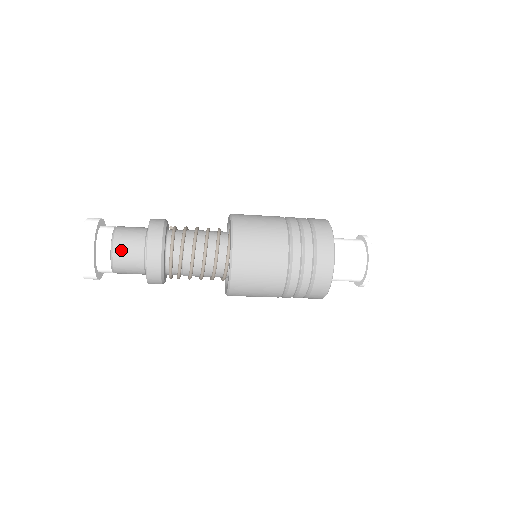
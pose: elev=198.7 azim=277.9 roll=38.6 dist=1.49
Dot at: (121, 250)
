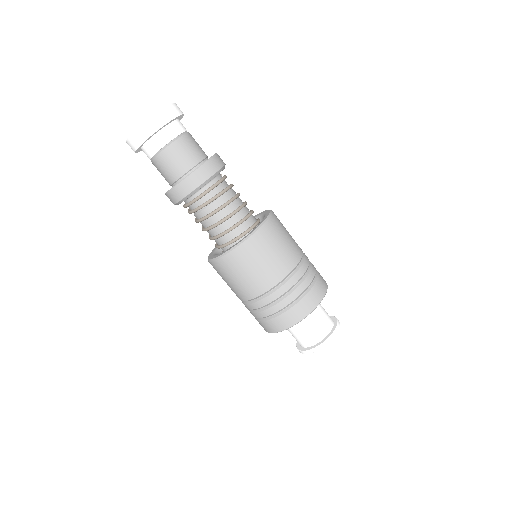
Dot at: (181, 147)
